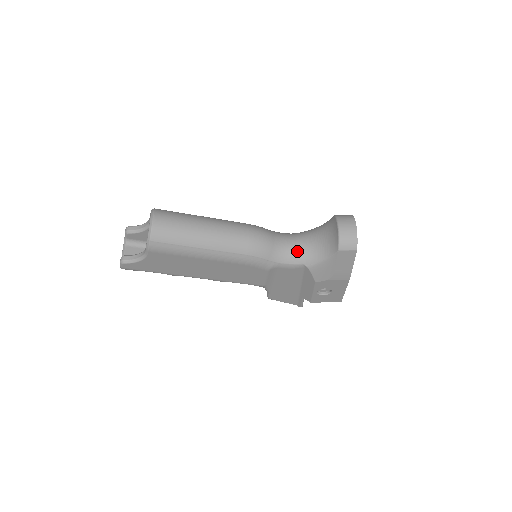
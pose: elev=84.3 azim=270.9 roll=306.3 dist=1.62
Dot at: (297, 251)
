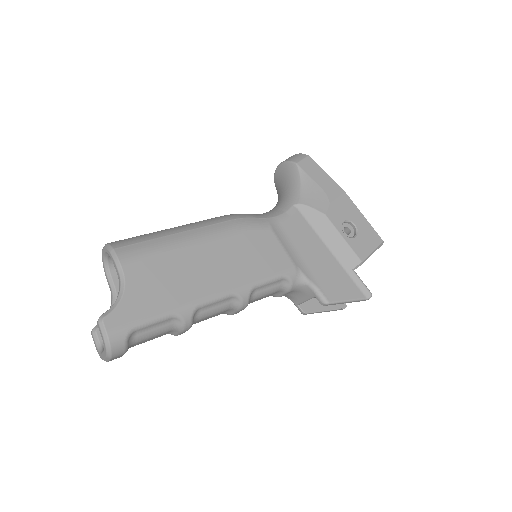
Dot at: (277, 207)
